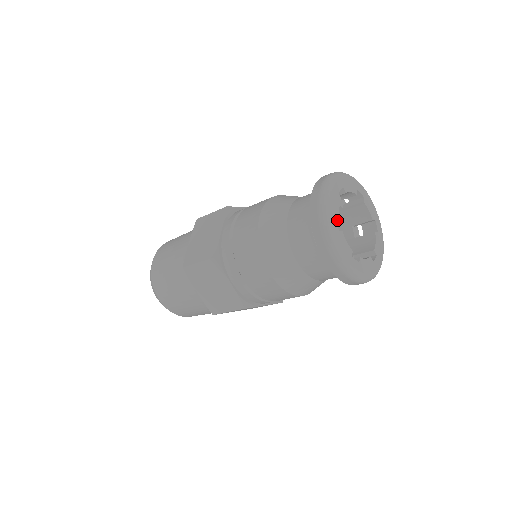
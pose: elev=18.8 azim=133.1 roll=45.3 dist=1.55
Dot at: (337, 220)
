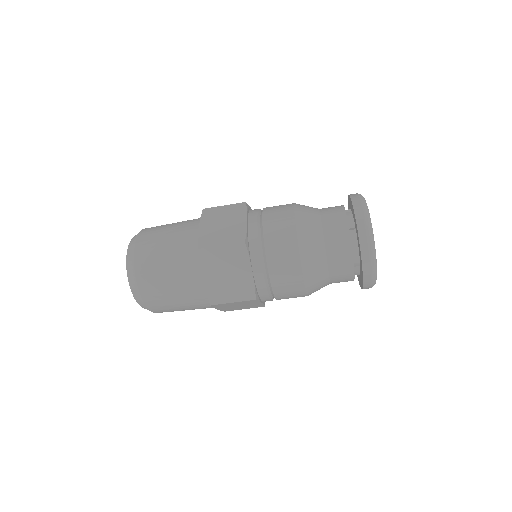
Dot at: occluded
